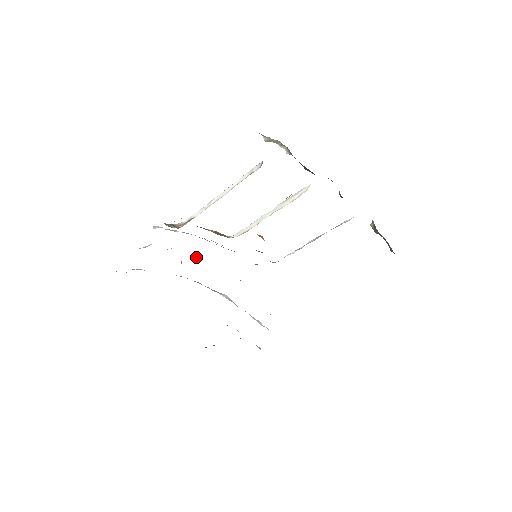
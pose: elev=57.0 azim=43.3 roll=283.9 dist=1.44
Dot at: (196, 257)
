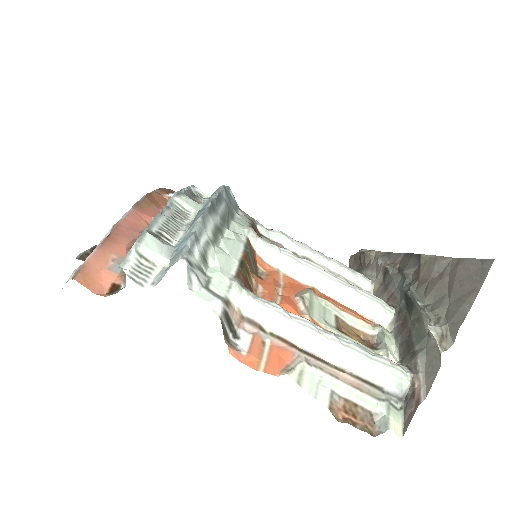
Dot at: (181, 203)
